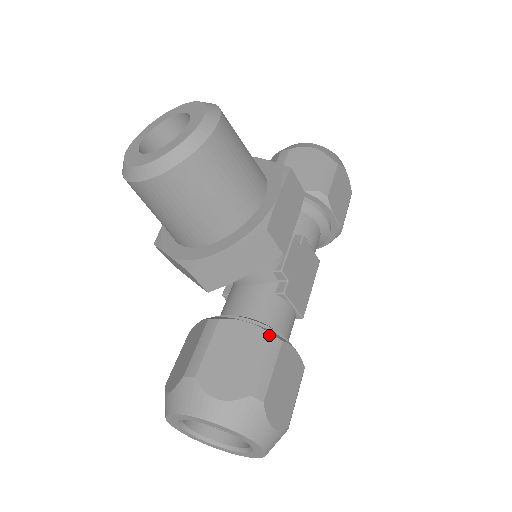
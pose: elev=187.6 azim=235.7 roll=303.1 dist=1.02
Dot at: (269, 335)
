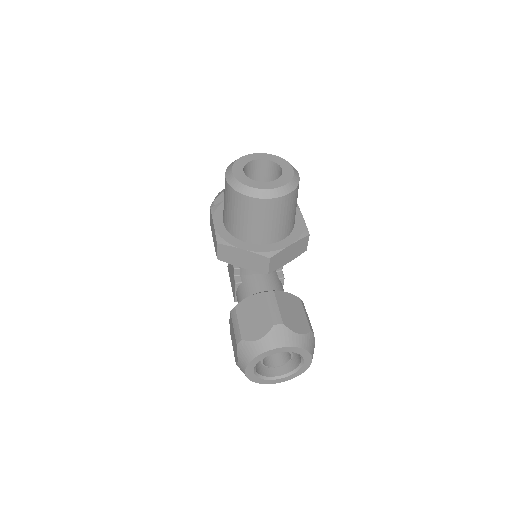
Dot at: (300, 299)
